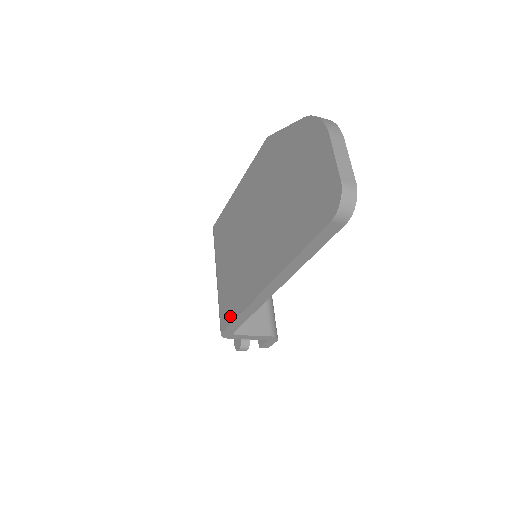
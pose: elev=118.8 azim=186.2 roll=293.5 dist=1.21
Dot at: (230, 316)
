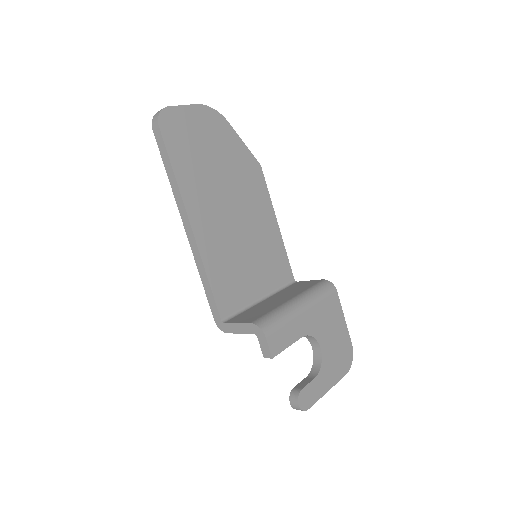
Dot at: occluded
